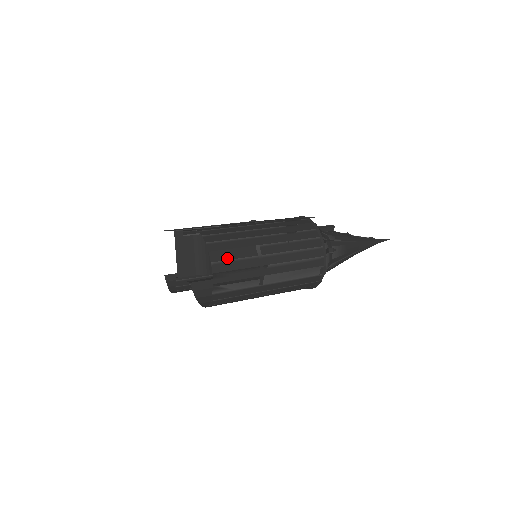
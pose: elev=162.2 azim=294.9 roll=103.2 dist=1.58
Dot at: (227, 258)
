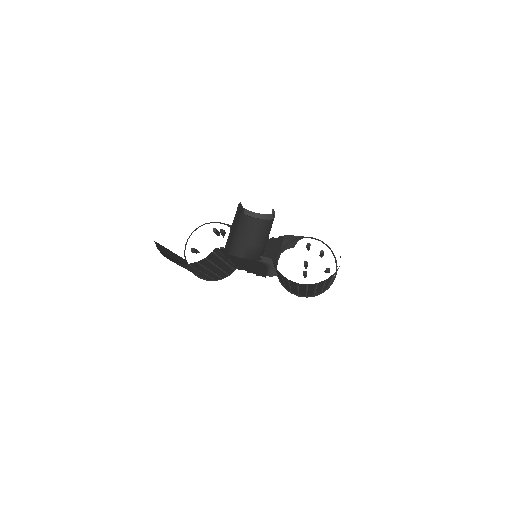
Dot at: occluded
